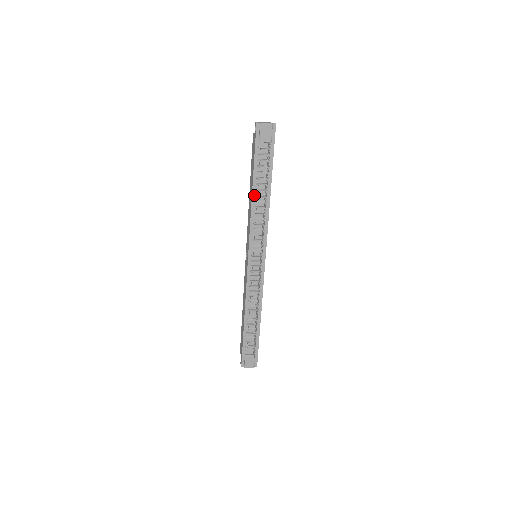
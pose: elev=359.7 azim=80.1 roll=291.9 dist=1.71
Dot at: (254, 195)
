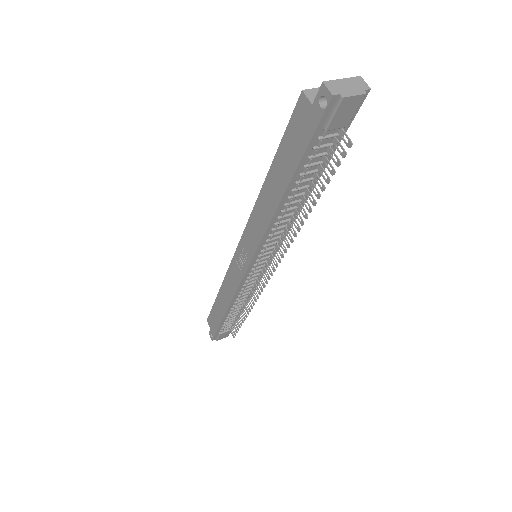
Dot at: (282, 204)
